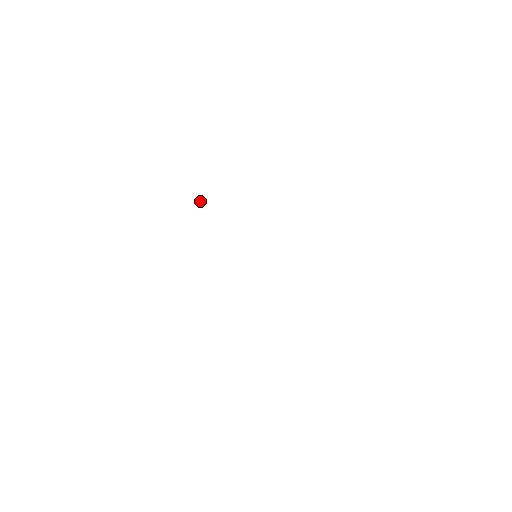
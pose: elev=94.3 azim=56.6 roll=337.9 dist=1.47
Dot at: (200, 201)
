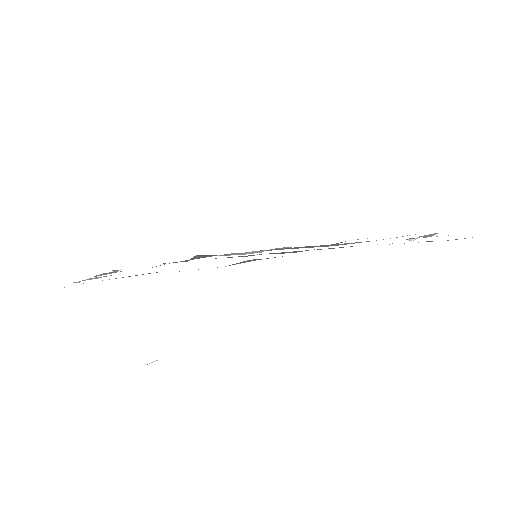
Dot at: (149, 363)
